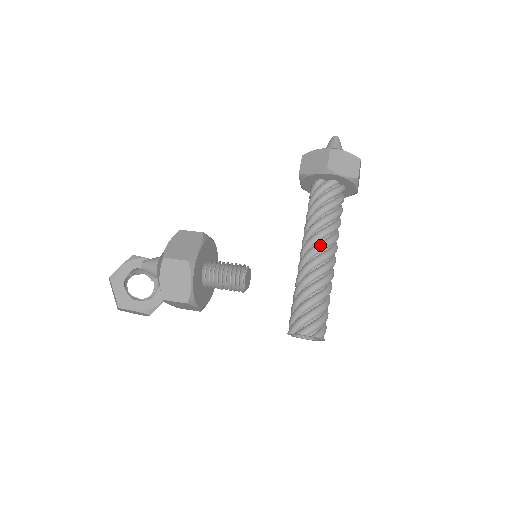
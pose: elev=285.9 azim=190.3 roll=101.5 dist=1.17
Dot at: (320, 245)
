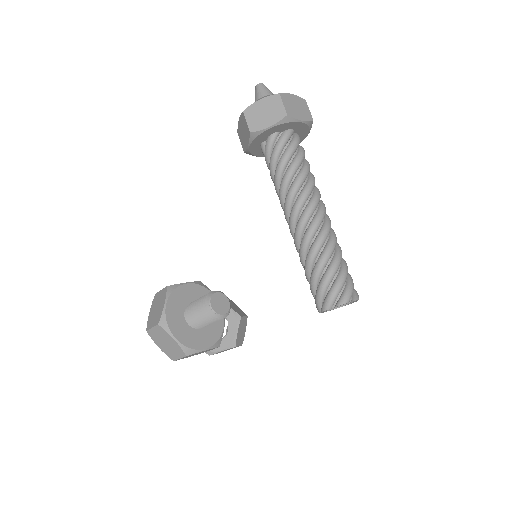
Dot at: (293, 210)
